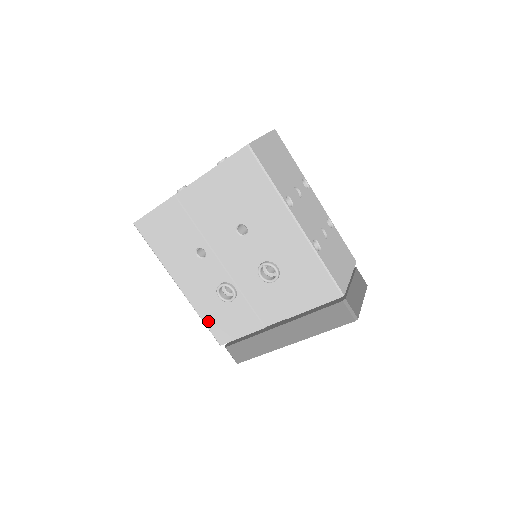
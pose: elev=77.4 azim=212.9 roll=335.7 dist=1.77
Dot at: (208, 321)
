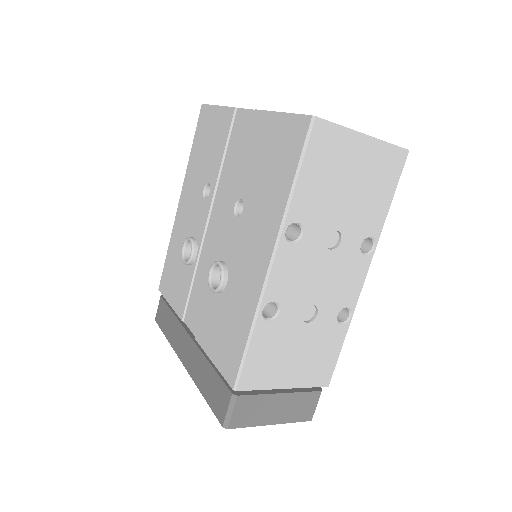
Dot at: (168, 258)
